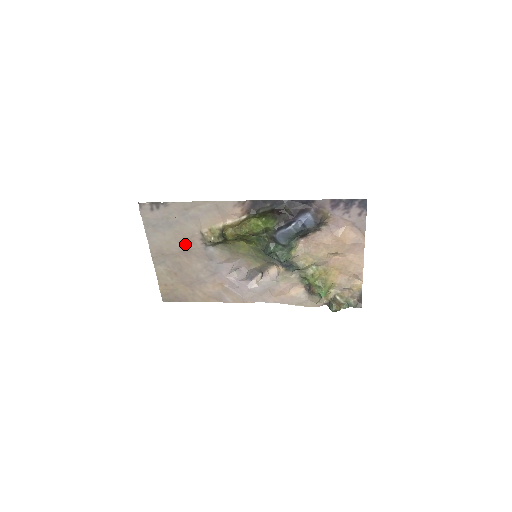
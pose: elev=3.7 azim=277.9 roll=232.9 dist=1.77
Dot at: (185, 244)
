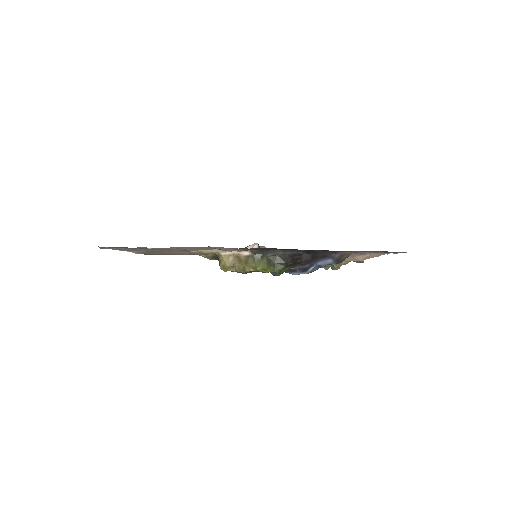
Dot at: (166, 250)
